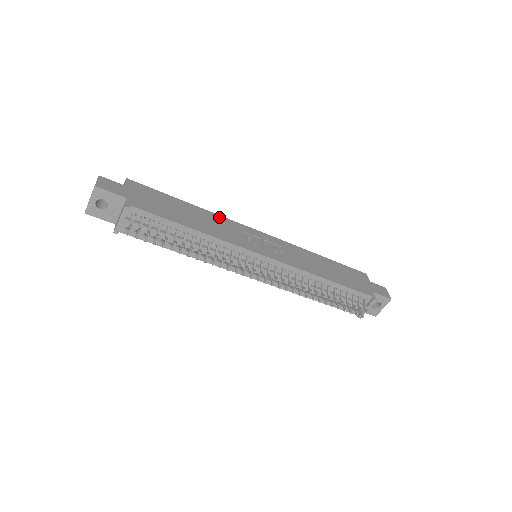
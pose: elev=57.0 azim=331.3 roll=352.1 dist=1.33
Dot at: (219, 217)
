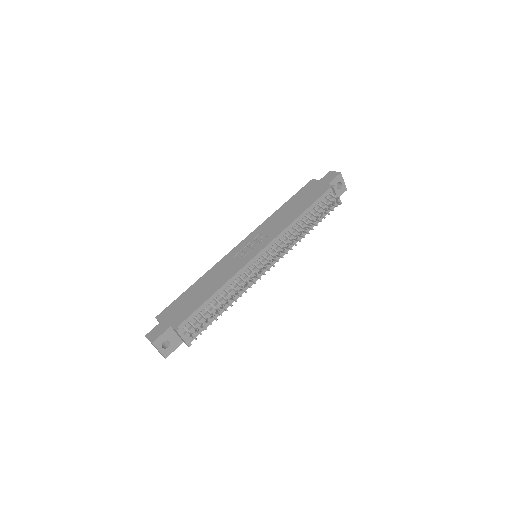
Dot at: (215, 267)
